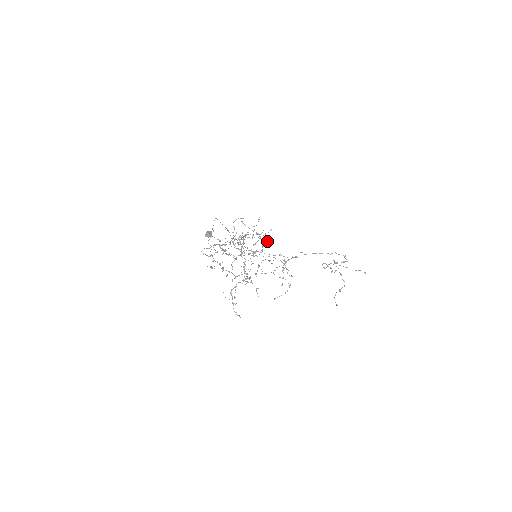
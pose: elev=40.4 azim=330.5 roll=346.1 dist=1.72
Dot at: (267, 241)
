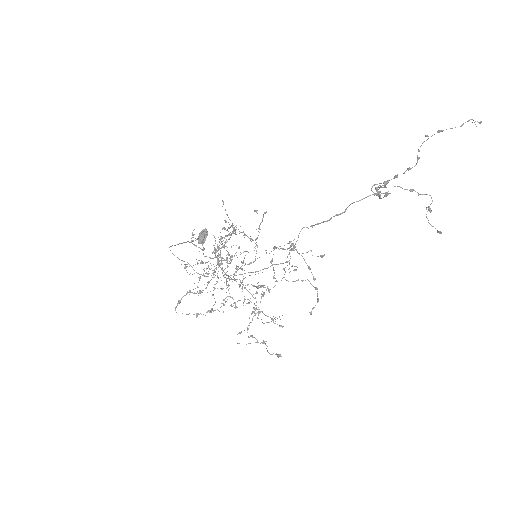
Dot at: (266, 211)
